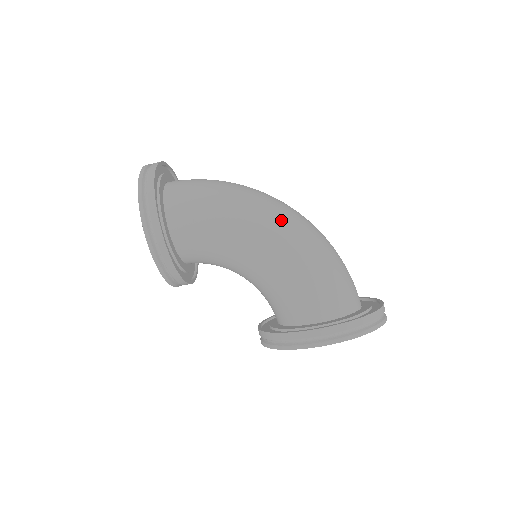
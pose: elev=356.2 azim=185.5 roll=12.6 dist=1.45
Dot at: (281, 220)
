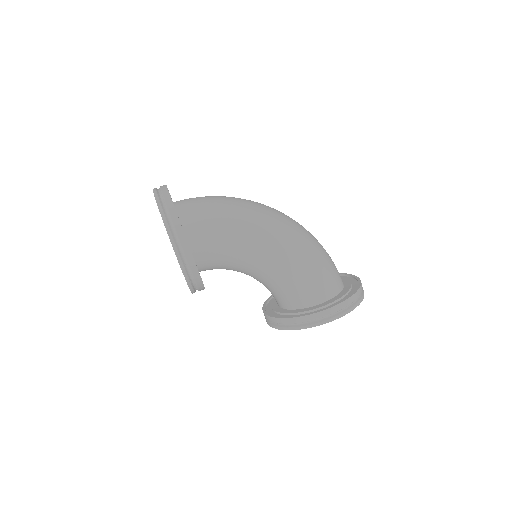
Dot at: (282, 227)
